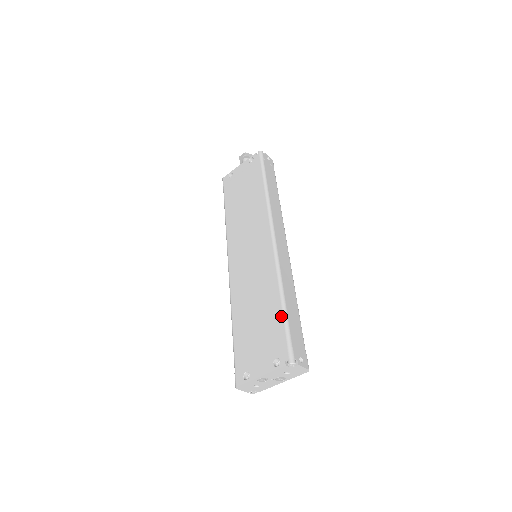
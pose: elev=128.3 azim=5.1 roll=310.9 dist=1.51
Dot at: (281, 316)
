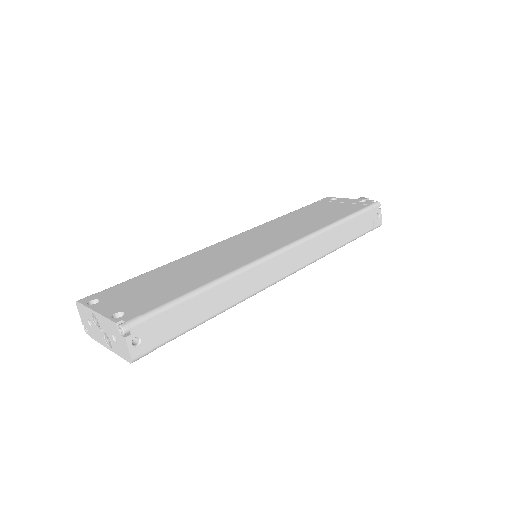
Dot at: (183, 293)
